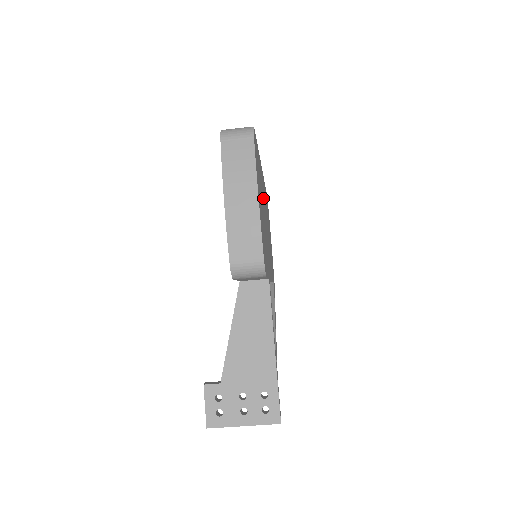
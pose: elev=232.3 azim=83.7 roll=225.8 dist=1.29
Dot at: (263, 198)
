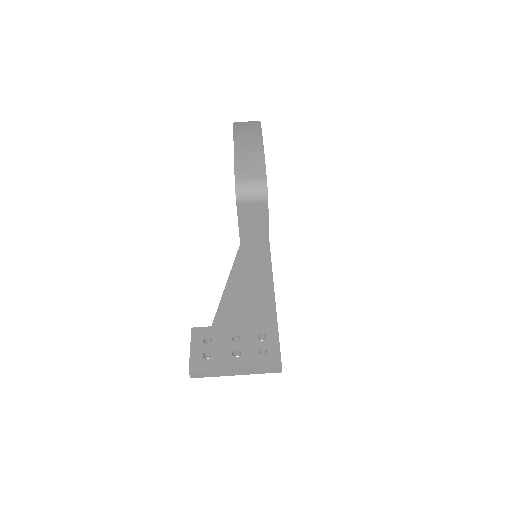
Dot at: occluded
